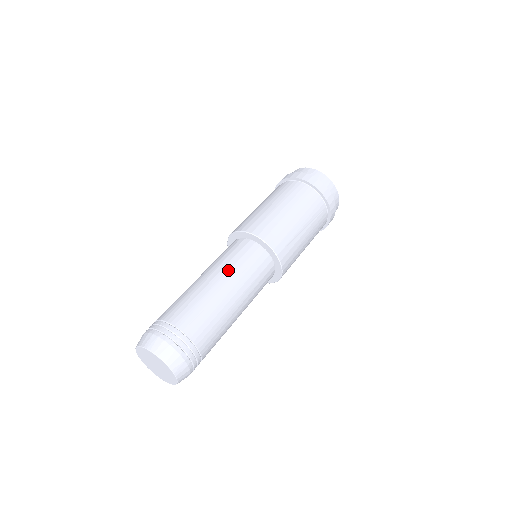
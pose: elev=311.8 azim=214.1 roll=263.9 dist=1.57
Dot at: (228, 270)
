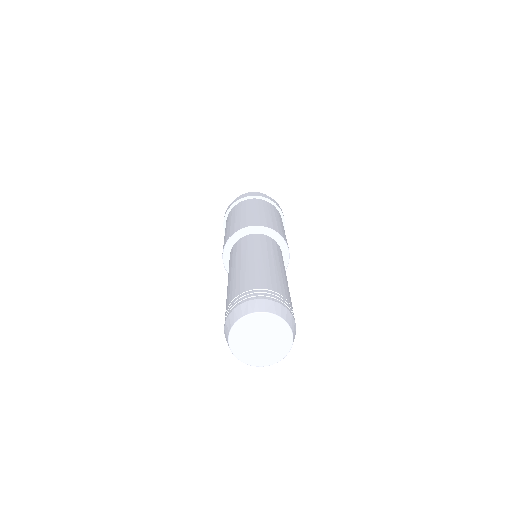
Dot at: (260, 250)
